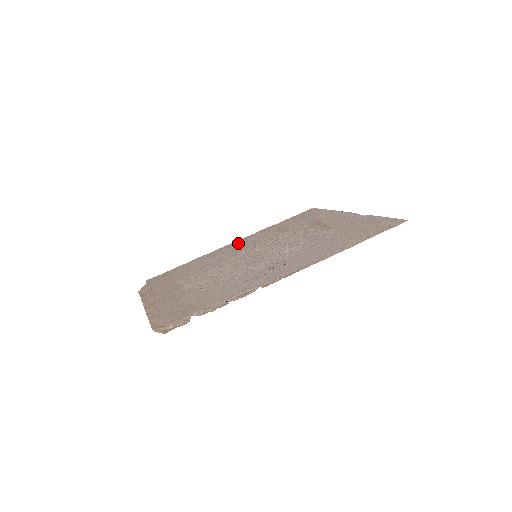
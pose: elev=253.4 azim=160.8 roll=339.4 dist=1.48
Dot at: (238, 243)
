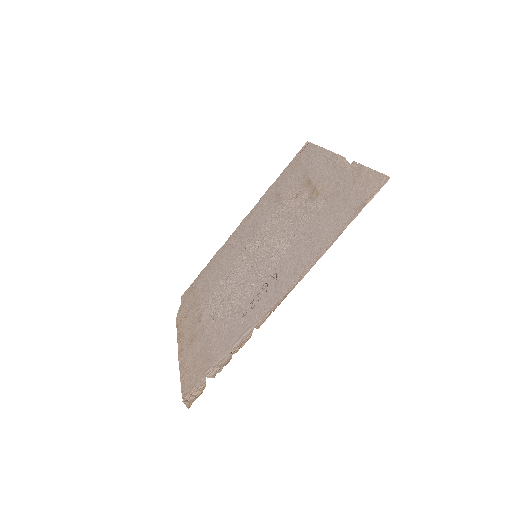
Dot at: (244, 225)
